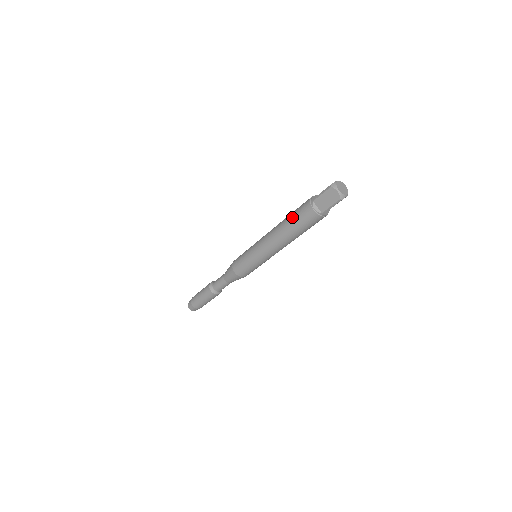
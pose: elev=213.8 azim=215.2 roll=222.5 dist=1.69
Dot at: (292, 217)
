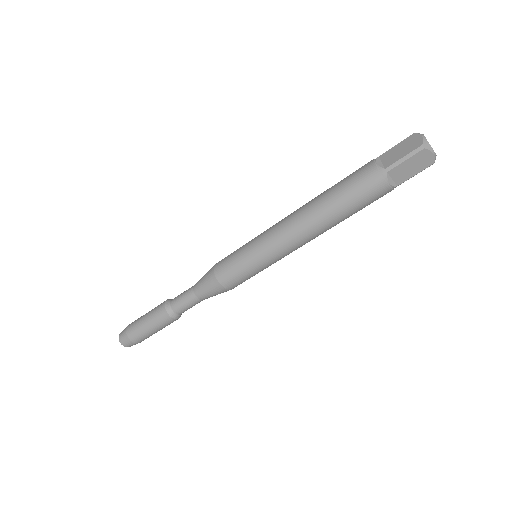
Dot at: (344, 199)
